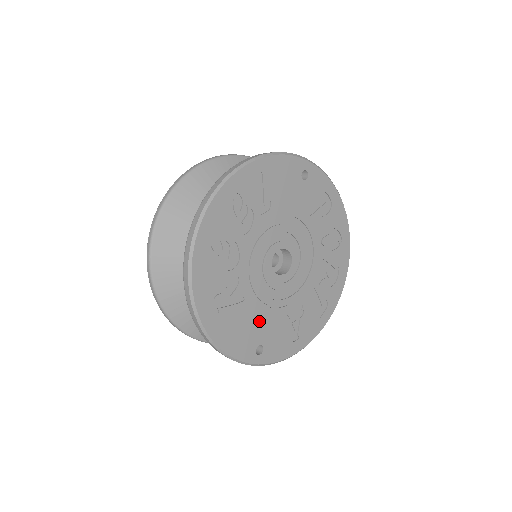
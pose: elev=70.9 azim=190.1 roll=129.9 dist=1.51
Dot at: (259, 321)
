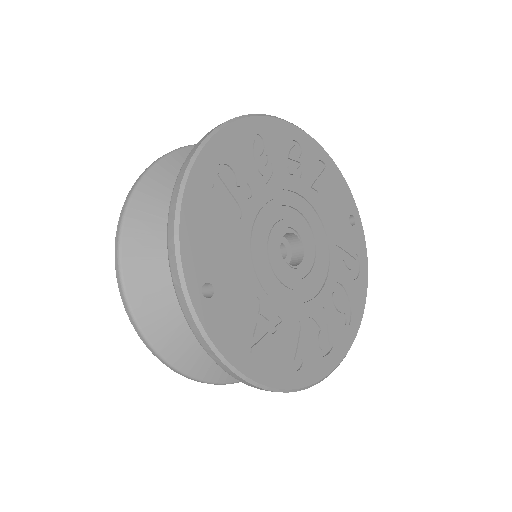
Dot at: (233, 261)
